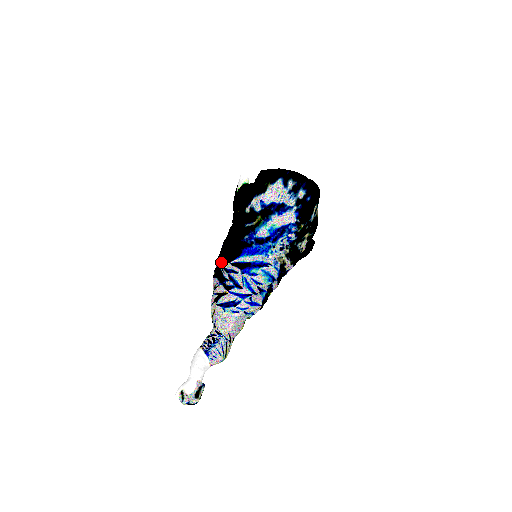
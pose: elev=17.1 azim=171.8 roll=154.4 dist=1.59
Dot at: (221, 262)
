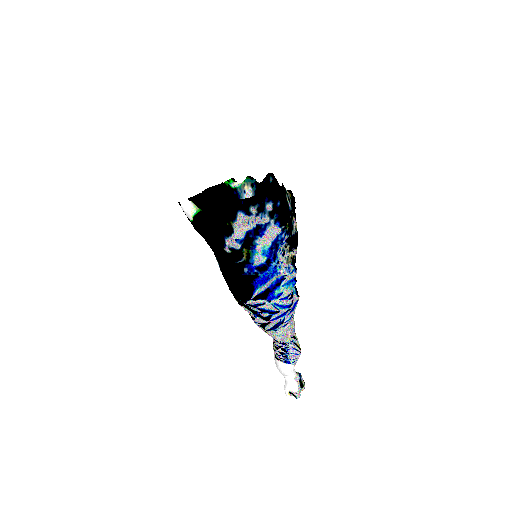
Dot at: (240, 300)
